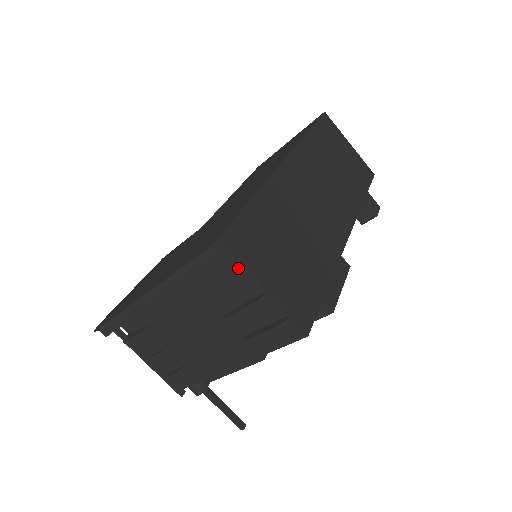
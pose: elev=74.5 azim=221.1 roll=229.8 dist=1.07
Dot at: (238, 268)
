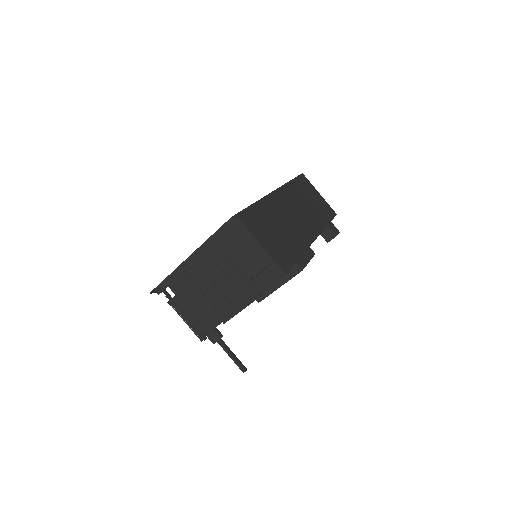
Dot at: (246, 233)
